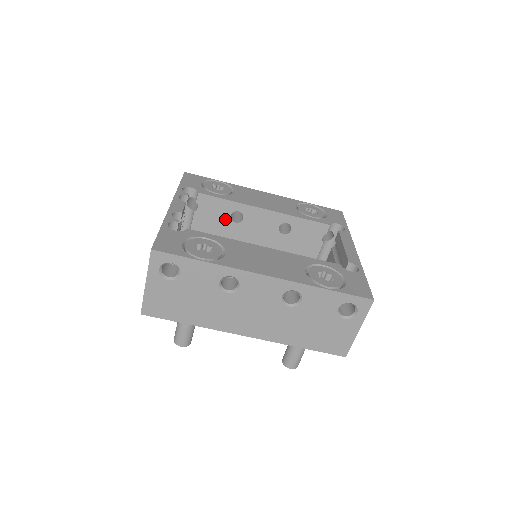
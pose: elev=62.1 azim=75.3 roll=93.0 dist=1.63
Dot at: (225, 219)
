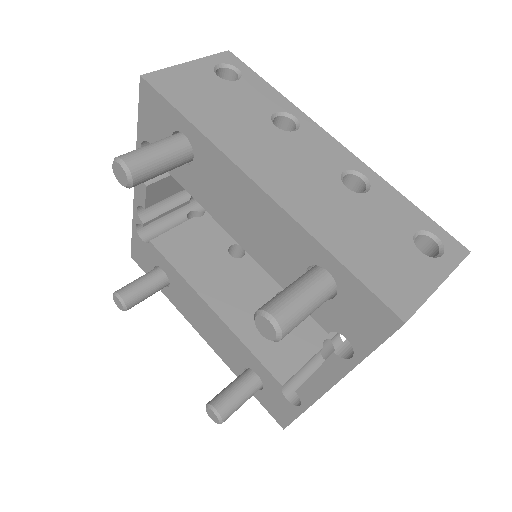
Dot at: (222, 245)
